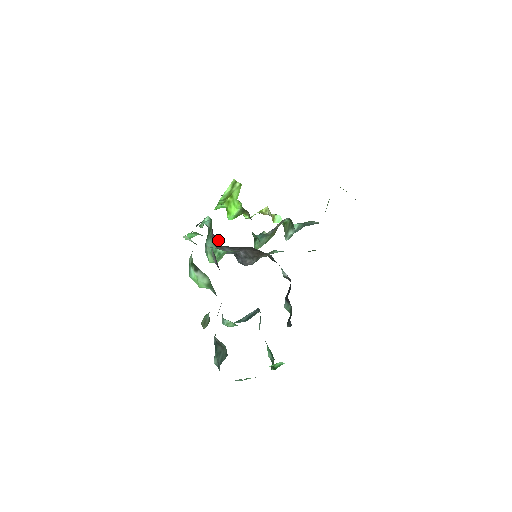
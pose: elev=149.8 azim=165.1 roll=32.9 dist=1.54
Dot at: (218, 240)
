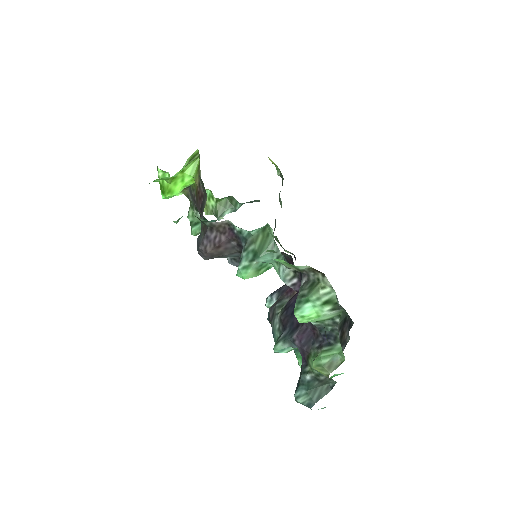
Dot at: (234, 245)
